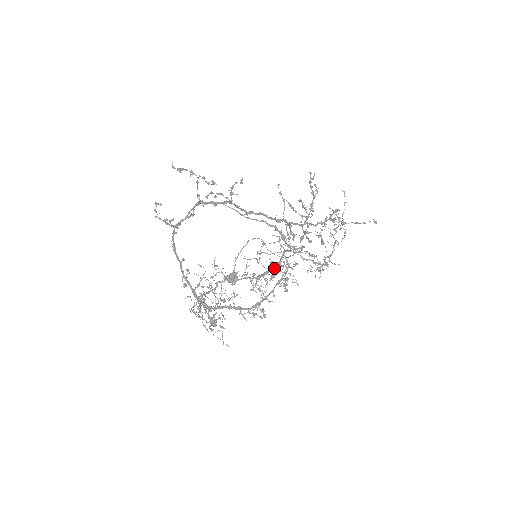
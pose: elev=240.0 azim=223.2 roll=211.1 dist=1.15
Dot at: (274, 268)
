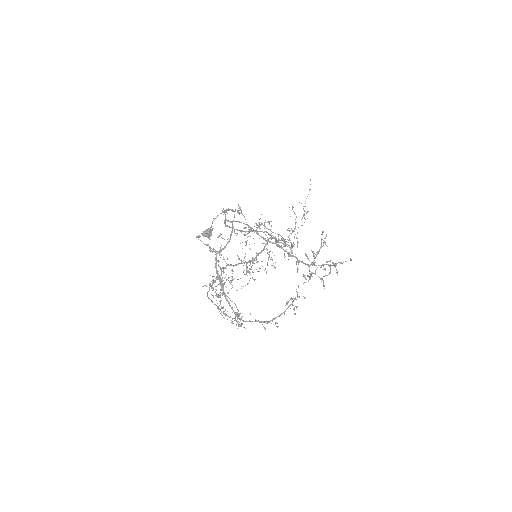
Dot at: occluded
